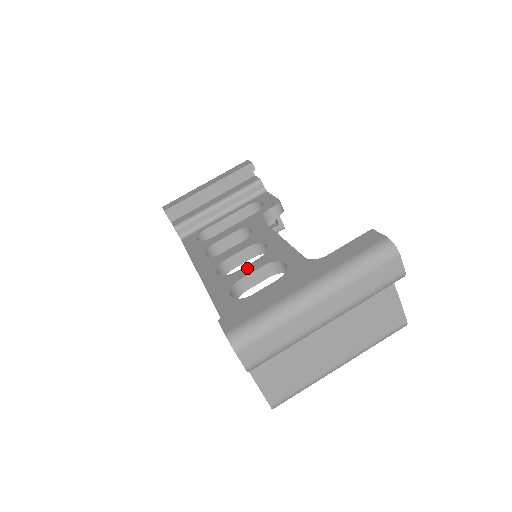
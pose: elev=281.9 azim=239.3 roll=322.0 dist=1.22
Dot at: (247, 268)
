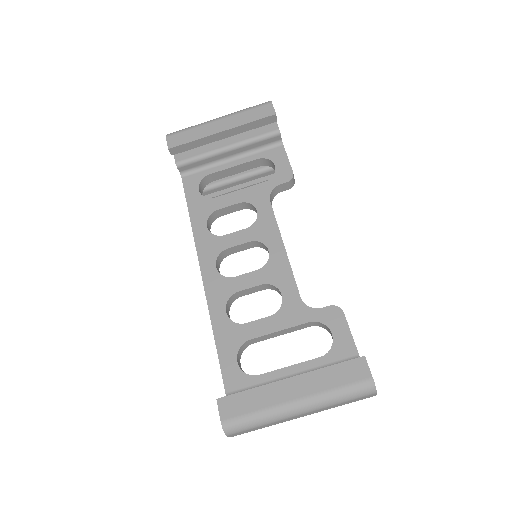
Dot at: (246, 279)
